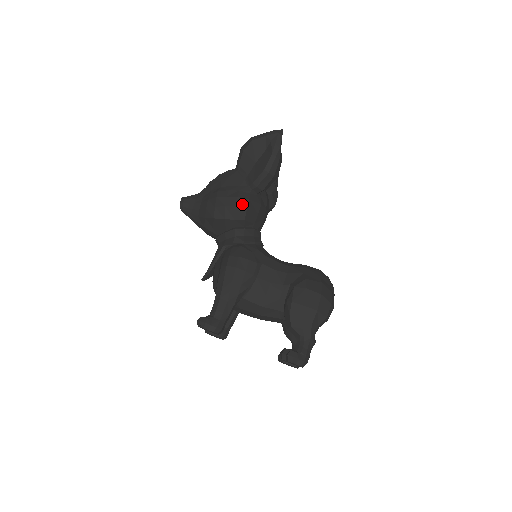
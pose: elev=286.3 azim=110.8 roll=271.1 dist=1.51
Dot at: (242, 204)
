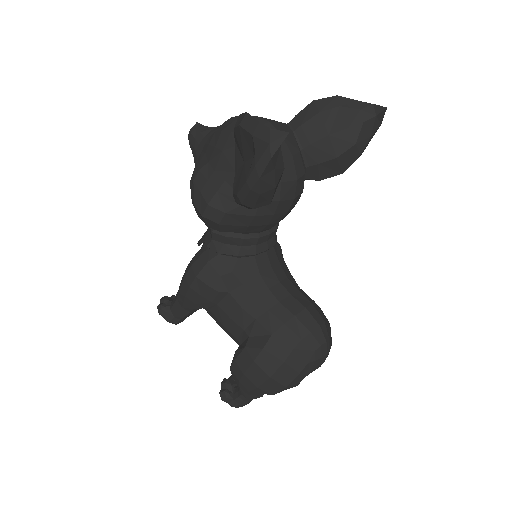
Dot at: (213, 216)
